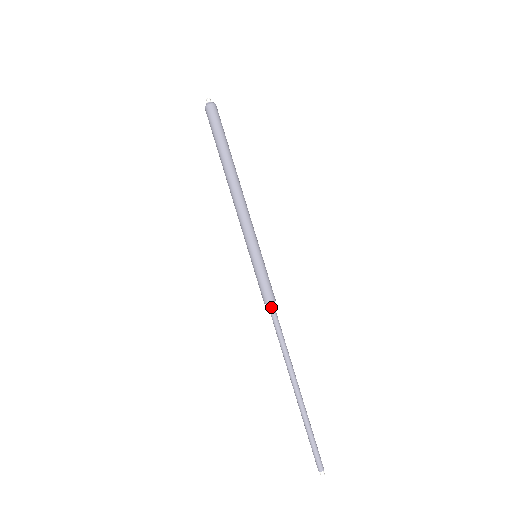
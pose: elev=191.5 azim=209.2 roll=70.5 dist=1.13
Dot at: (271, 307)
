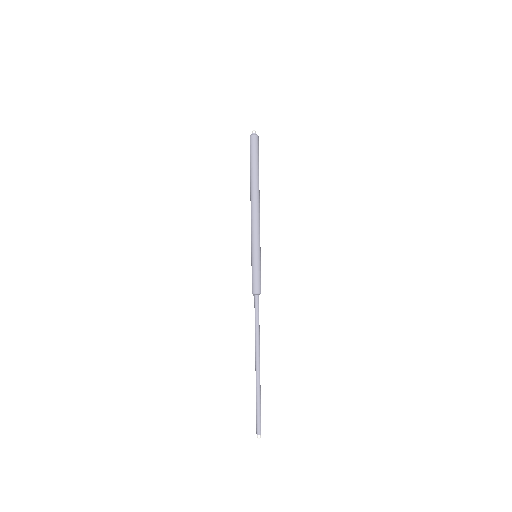
Dot at: (256, 297)
